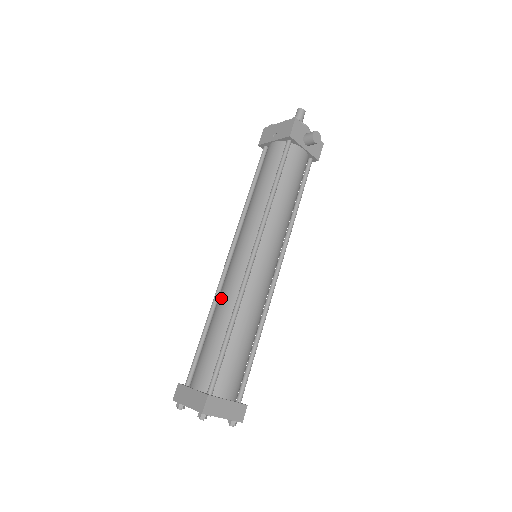
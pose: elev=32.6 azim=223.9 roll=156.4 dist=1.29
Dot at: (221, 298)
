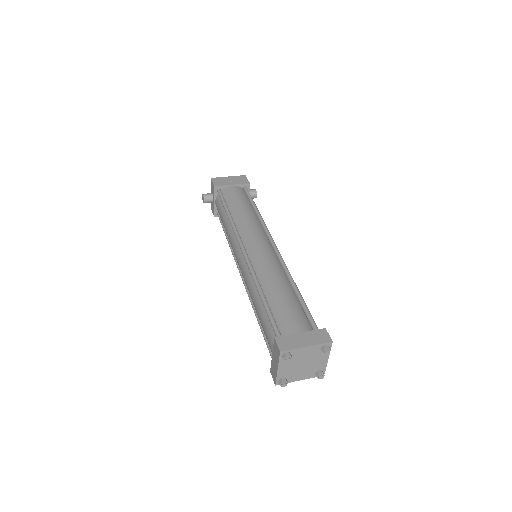
Dot at: (268, 271)
